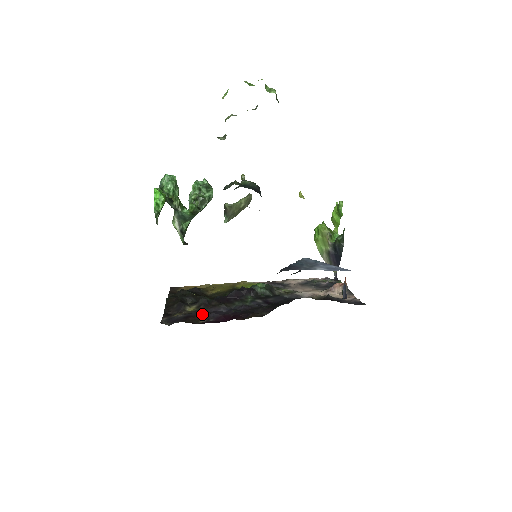
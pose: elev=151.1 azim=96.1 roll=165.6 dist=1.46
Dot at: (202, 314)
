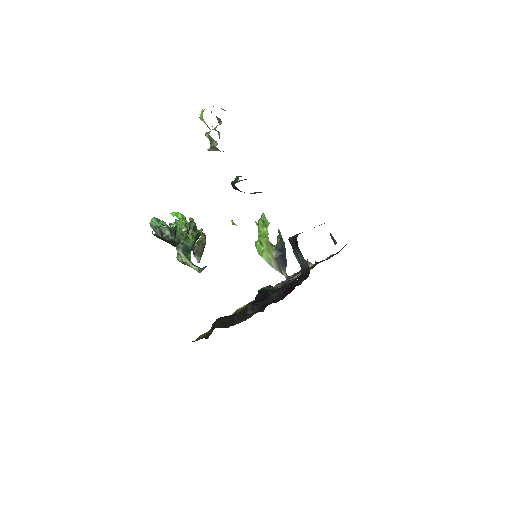
Dot at: occluded
